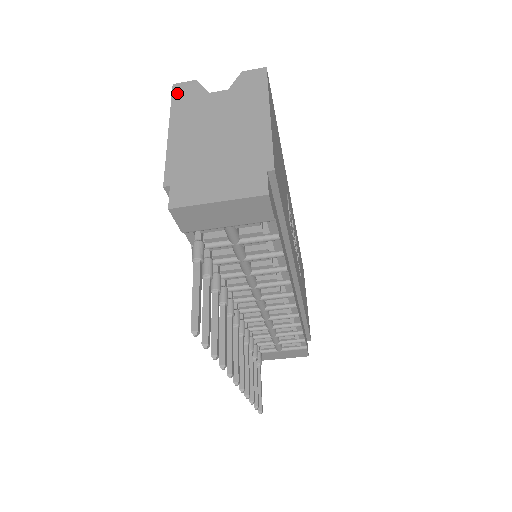
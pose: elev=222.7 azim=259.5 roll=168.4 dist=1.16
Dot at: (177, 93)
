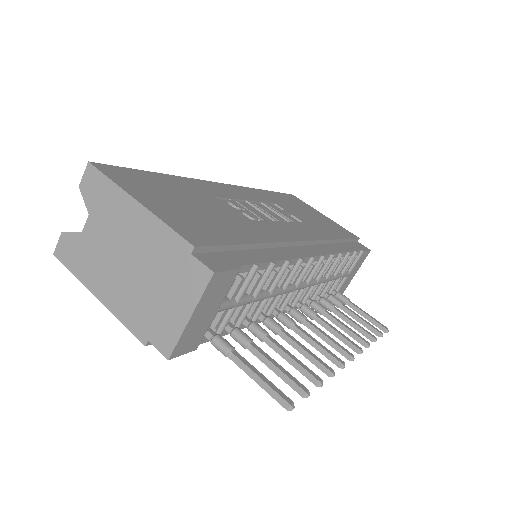
Dot at: (64, 259)
